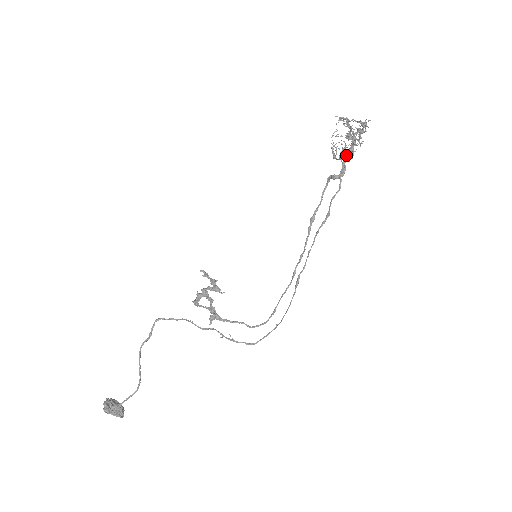
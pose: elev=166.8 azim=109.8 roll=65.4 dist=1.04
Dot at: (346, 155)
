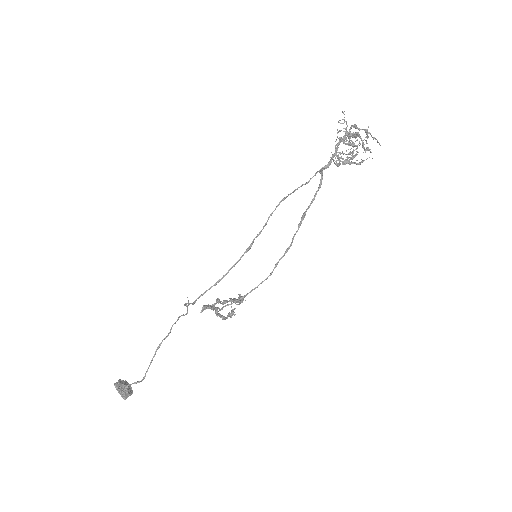
Dot at: (335, 152)
